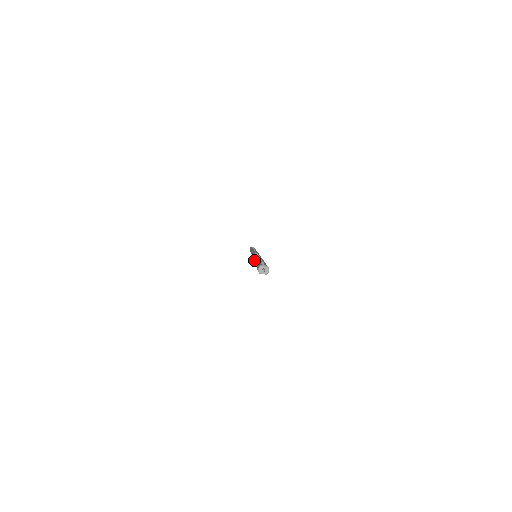
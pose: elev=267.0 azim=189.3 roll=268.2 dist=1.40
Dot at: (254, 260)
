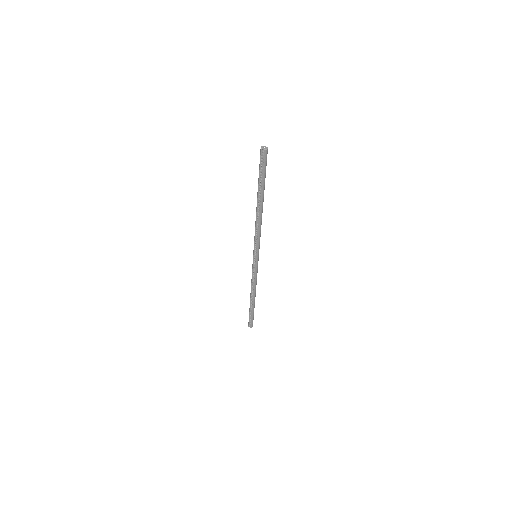
Dot at: (256, 210)
